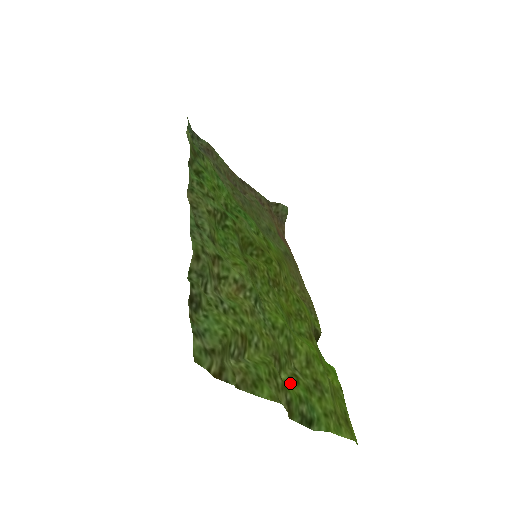
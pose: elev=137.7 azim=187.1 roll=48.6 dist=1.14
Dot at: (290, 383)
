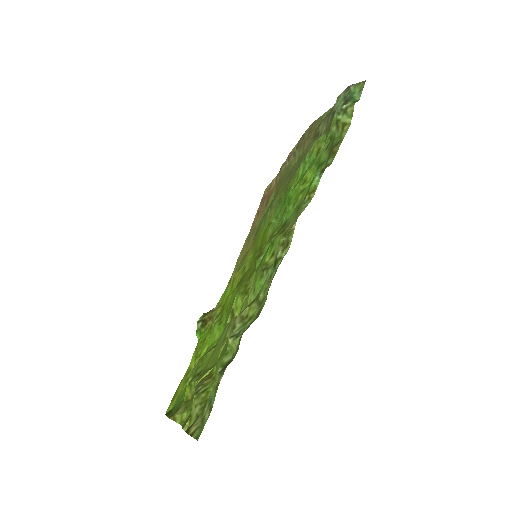
Dot at: occluded
